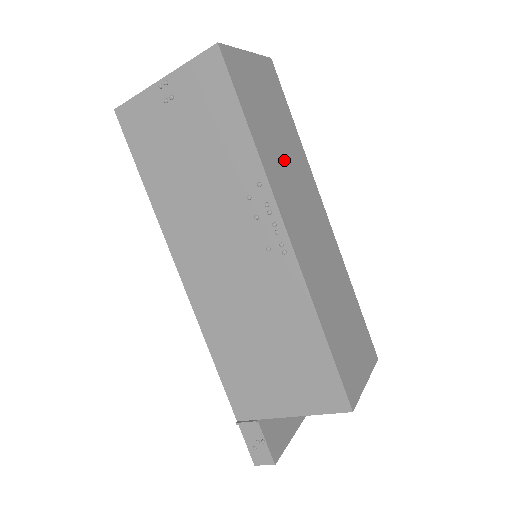
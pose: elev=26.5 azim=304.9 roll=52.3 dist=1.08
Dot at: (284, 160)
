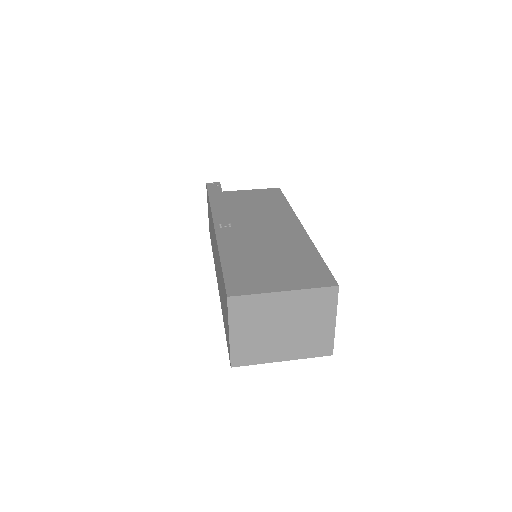
Dot at: occluded
